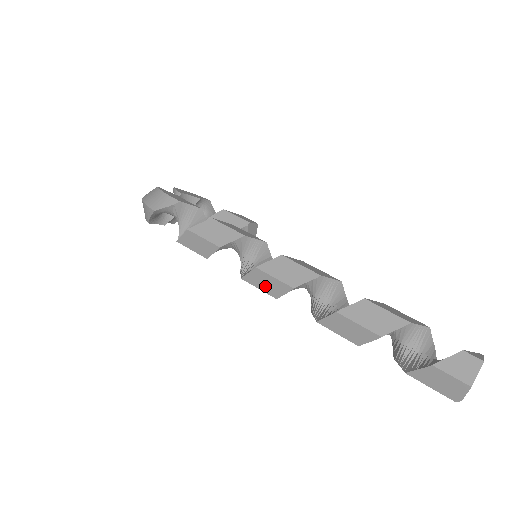
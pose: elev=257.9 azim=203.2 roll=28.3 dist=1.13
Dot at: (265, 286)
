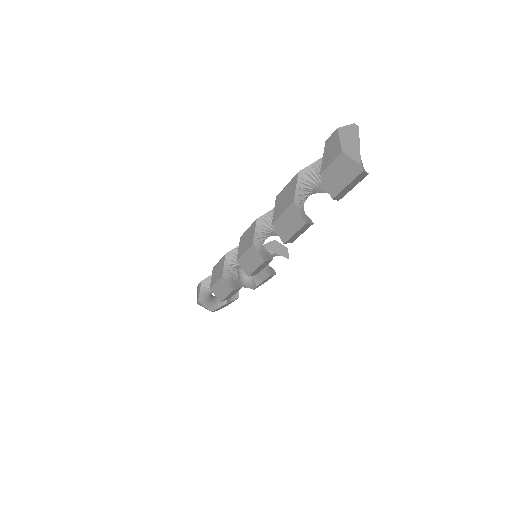
Dot at: (253, 264)
